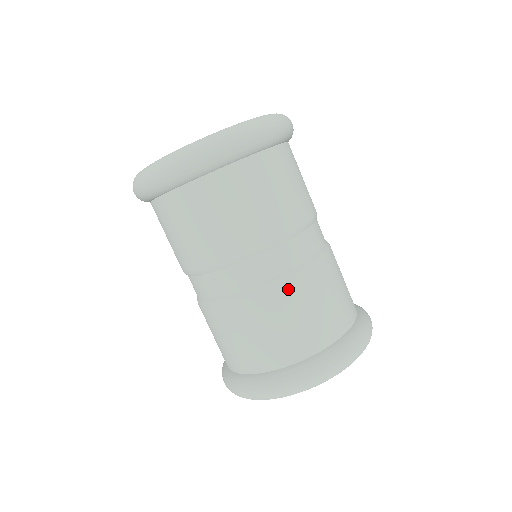
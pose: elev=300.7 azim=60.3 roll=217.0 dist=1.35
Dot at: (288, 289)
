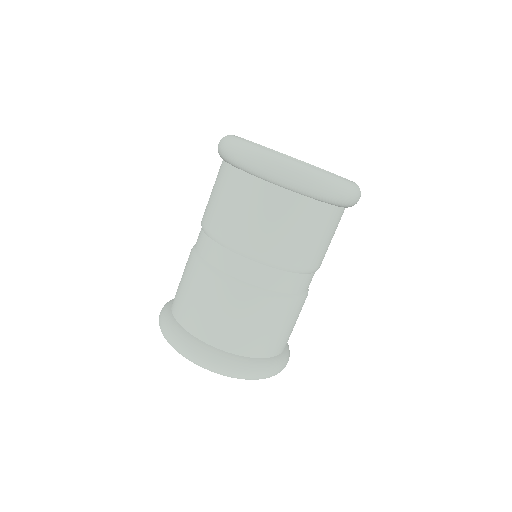
Dot at: (227, 289)
